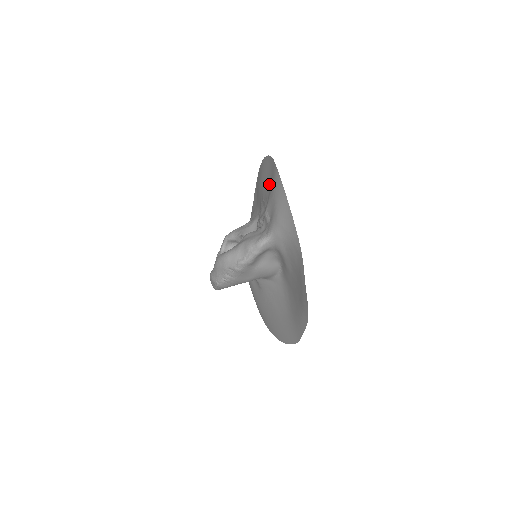
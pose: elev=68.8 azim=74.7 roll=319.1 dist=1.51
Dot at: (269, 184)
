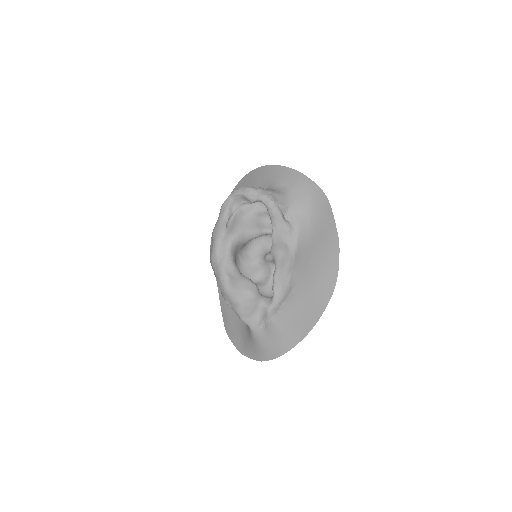
Dot at: (295, 317)
